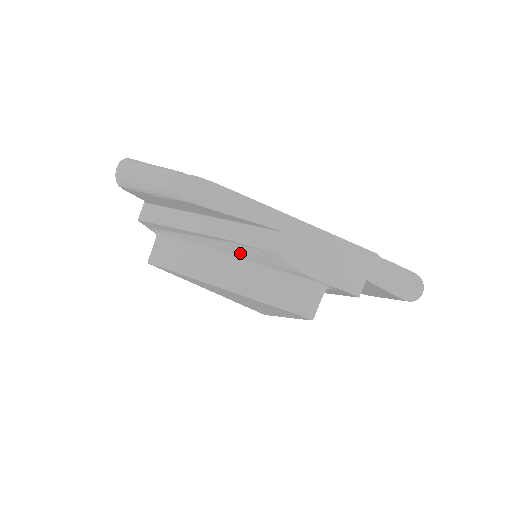
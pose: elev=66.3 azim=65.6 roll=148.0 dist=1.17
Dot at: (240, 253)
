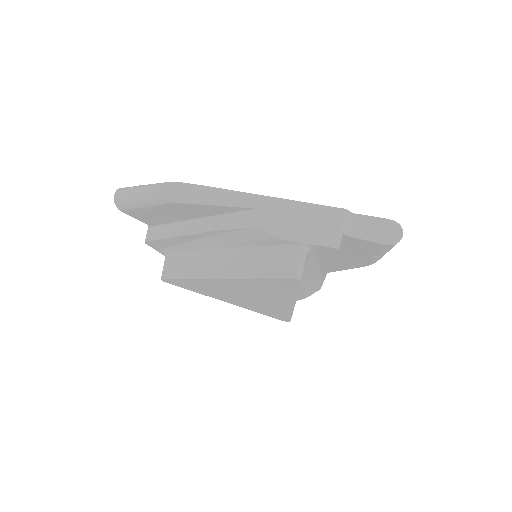
Dot at: (228, 242)
